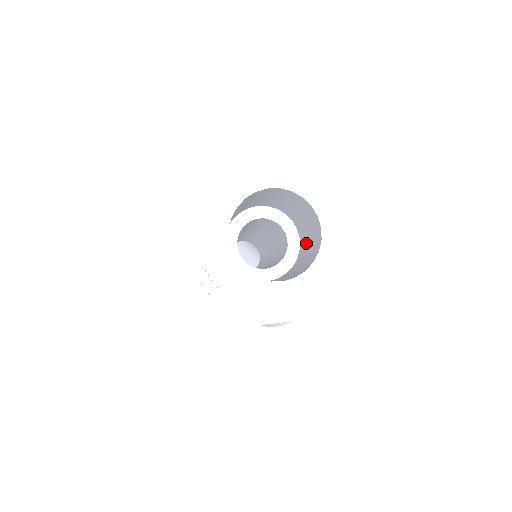
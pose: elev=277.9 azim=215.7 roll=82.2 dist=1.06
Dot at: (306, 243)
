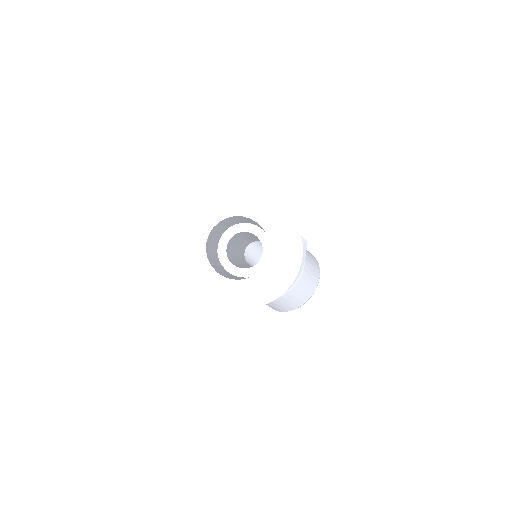
Dot at: occluded
